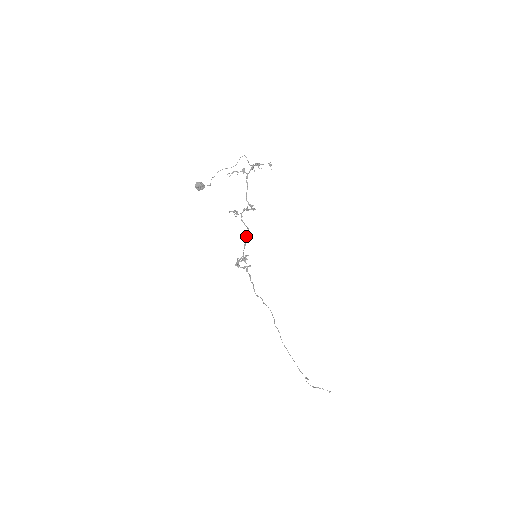
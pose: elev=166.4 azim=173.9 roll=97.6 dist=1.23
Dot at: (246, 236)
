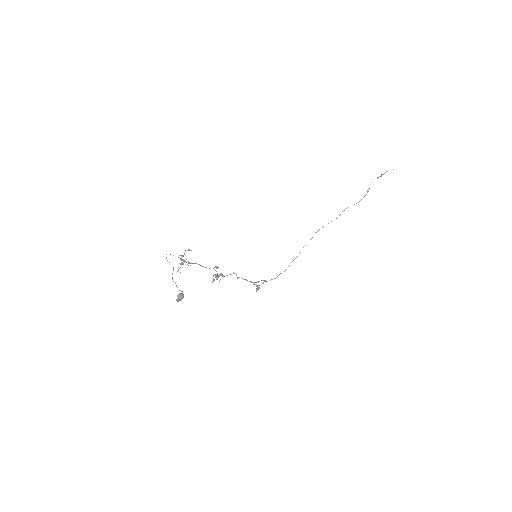
Dot at: (239, 277)
